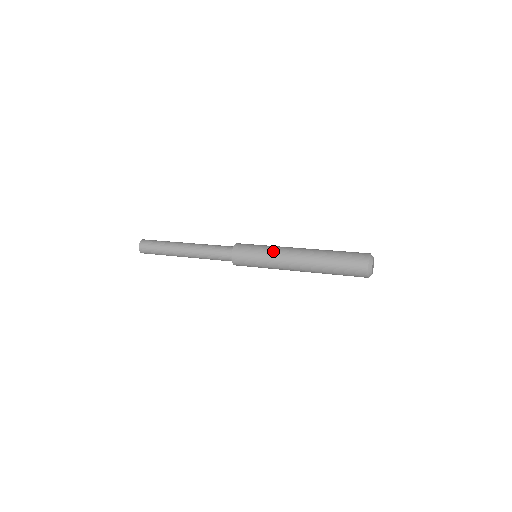
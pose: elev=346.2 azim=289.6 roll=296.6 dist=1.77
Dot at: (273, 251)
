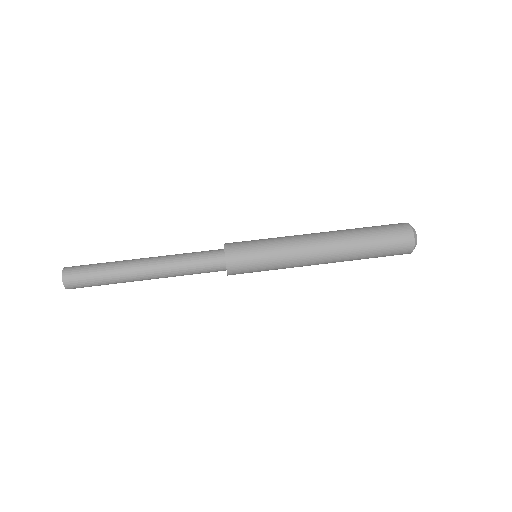
Dot at: (287, 265)
